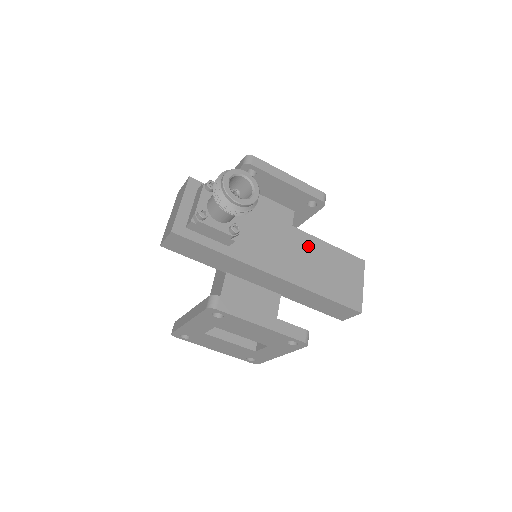
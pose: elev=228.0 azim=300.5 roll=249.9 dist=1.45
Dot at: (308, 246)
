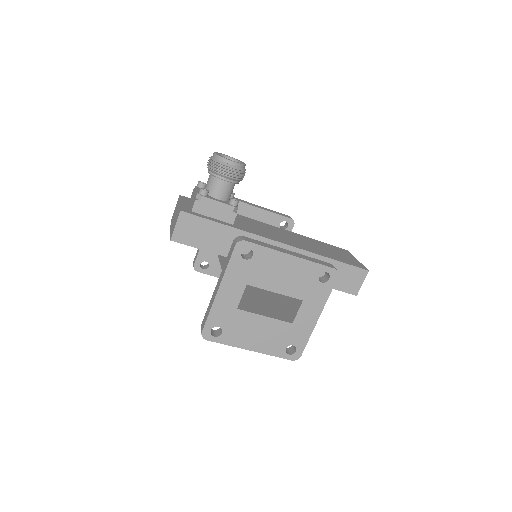
Dot at: (297, 236)
